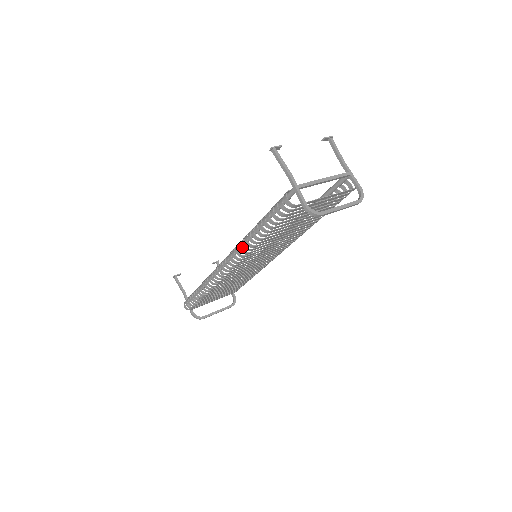
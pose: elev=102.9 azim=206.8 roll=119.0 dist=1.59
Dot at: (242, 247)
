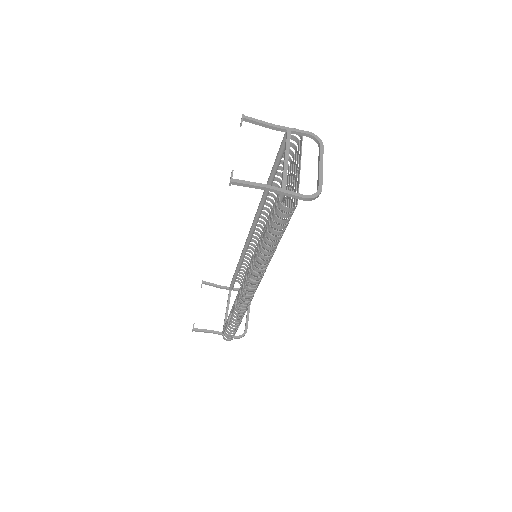
Dot at: occluded
